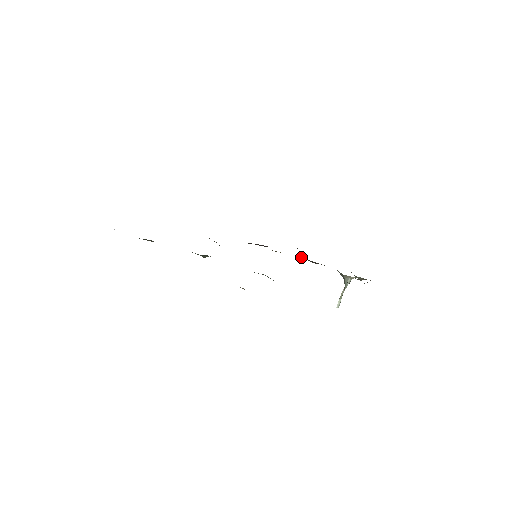
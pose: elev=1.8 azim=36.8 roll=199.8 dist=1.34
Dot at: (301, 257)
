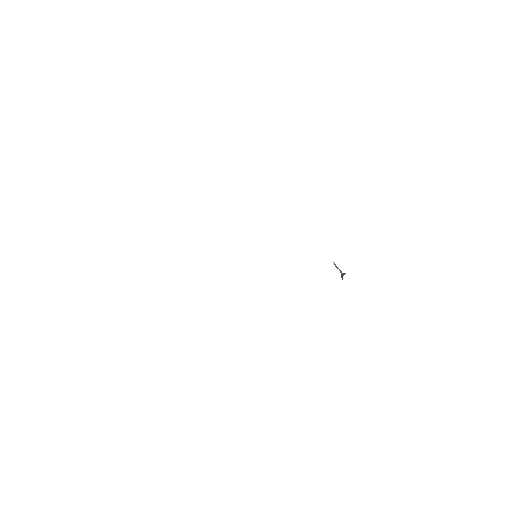
Dot at: occluded
